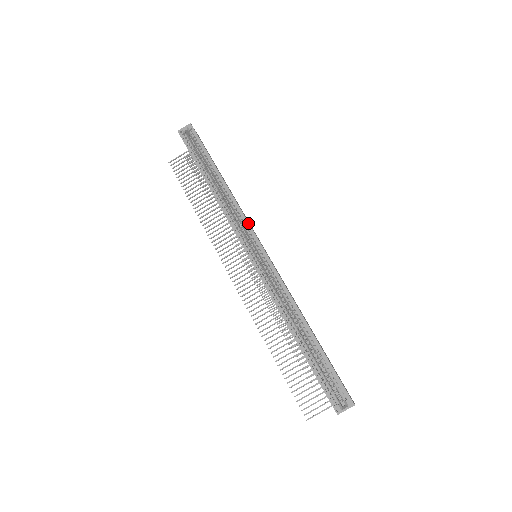
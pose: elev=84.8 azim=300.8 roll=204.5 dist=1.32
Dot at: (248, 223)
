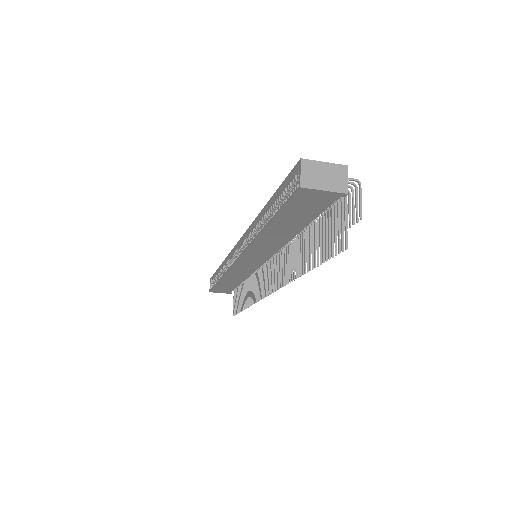
Dot at: (231, 251)
